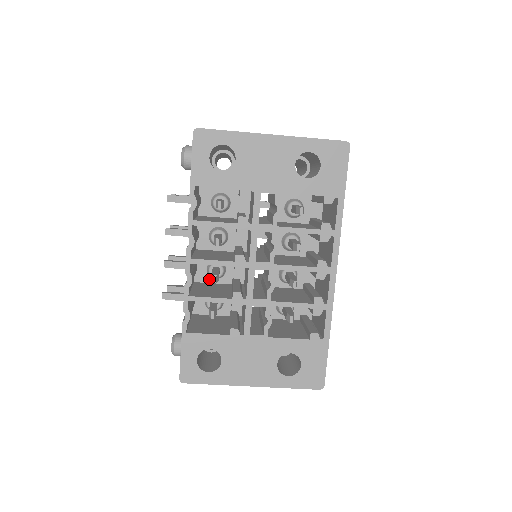
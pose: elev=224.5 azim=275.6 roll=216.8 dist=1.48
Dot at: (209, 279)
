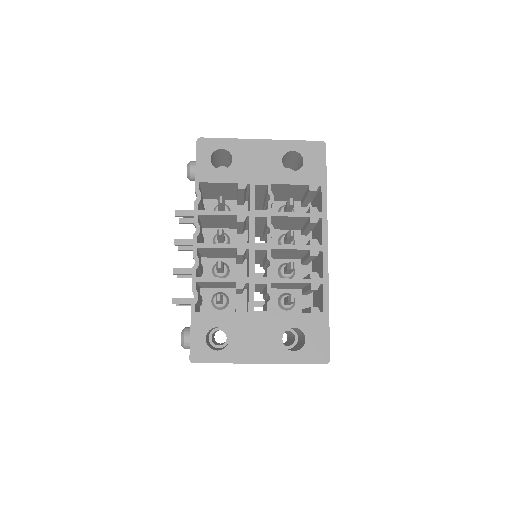
Dot at: occluded
